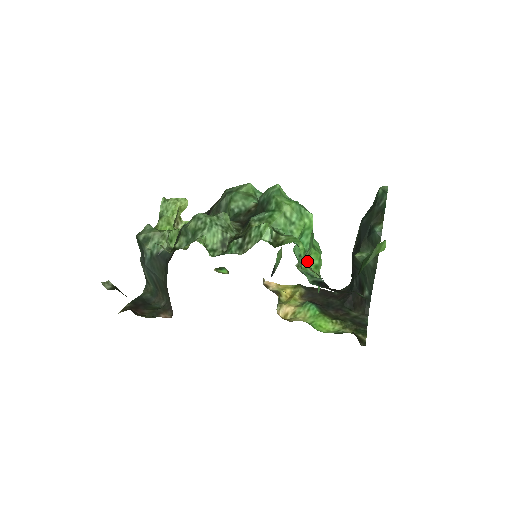
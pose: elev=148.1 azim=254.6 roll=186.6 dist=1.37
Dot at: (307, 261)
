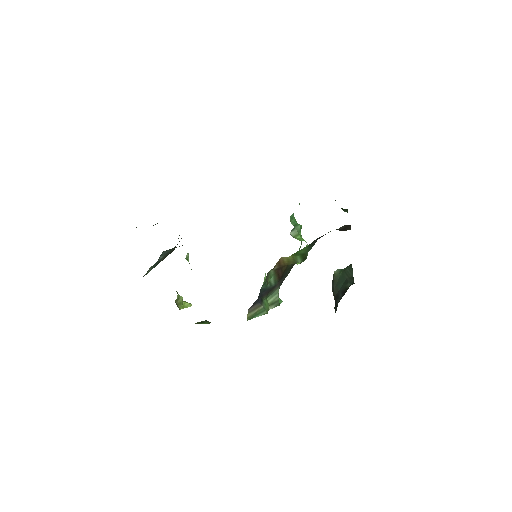
Dot at: (298, 239)
